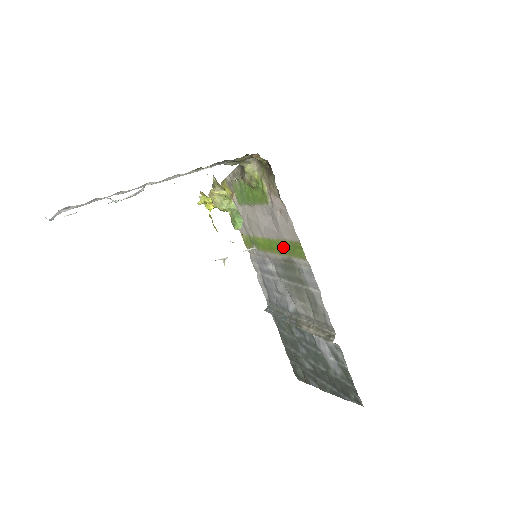
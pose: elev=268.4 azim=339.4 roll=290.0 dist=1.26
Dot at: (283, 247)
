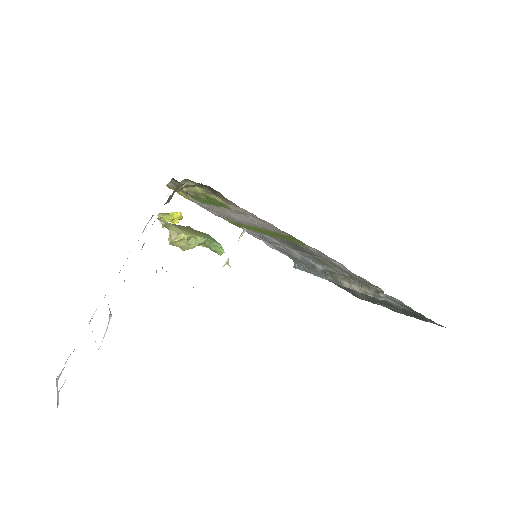
Dot at: (276, 235)
